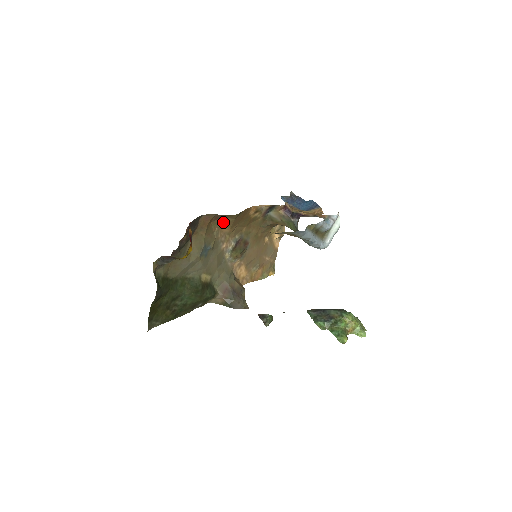
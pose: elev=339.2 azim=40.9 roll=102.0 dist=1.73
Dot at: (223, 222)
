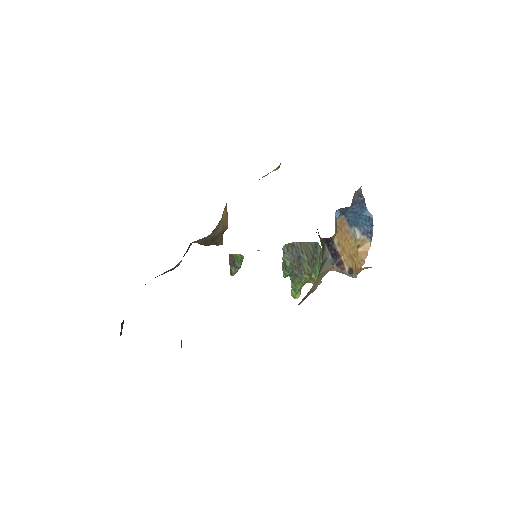
Dot at: occluded
